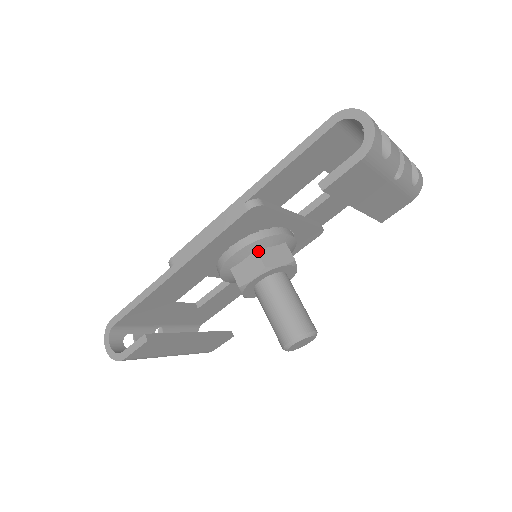
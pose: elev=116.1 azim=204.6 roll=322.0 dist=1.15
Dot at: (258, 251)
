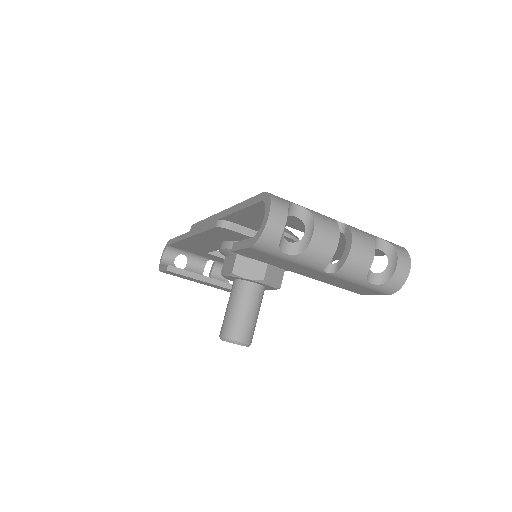
Dot at: (237, 257)
